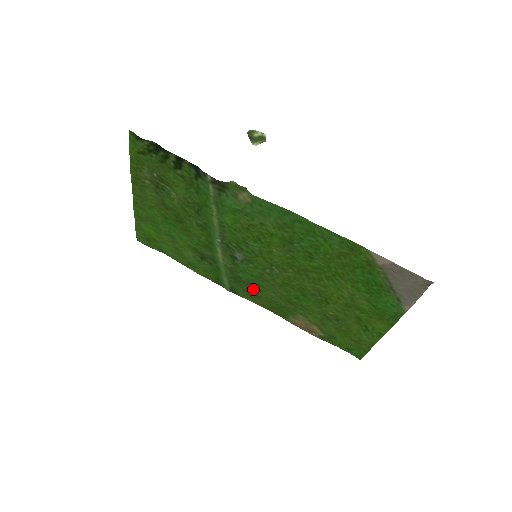
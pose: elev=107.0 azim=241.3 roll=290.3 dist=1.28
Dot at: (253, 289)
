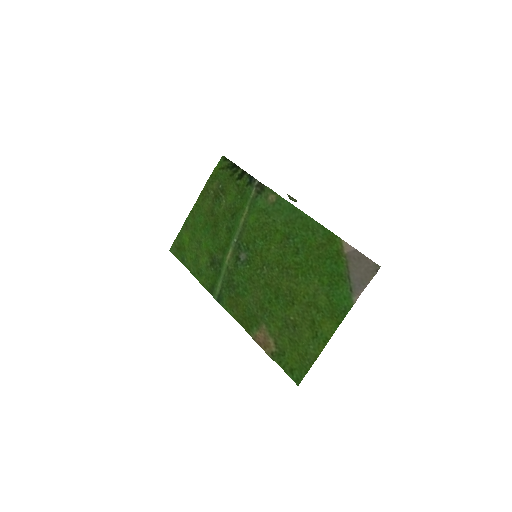
Dot at: (237, 295)
